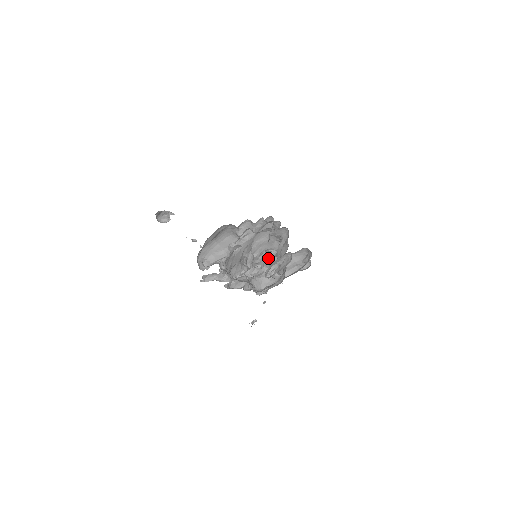
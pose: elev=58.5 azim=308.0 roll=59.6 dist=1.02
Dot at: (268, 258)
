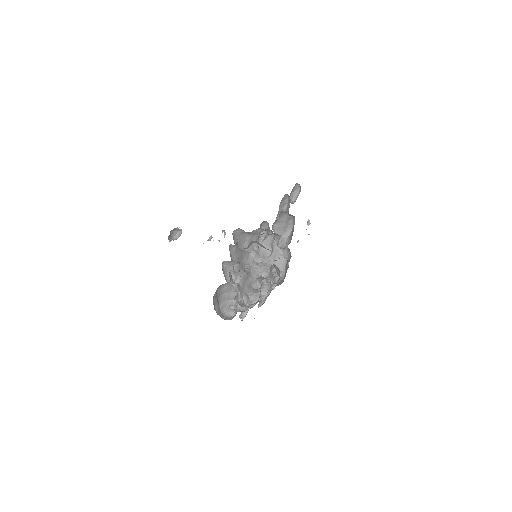
Dot at: occluded
